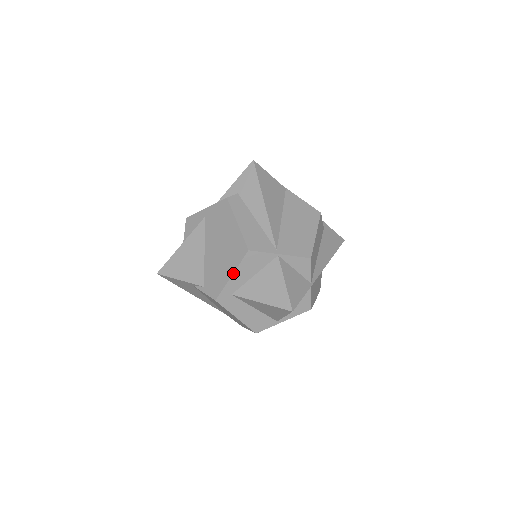
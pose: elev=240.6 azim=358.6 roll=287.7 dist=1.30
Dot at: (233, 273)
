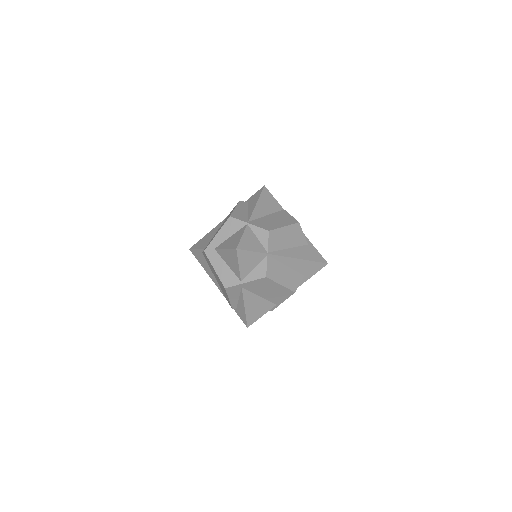
Dot at: (218, 232)
